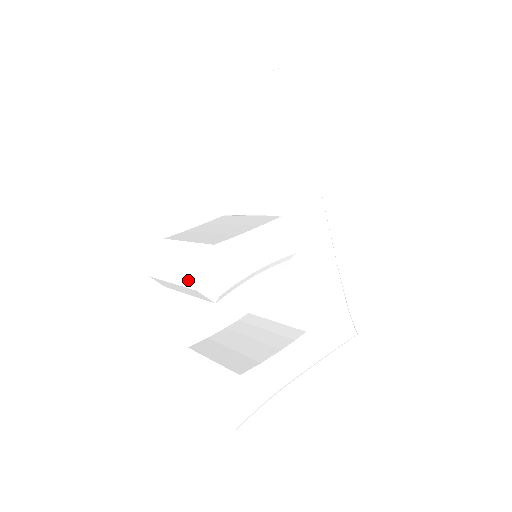
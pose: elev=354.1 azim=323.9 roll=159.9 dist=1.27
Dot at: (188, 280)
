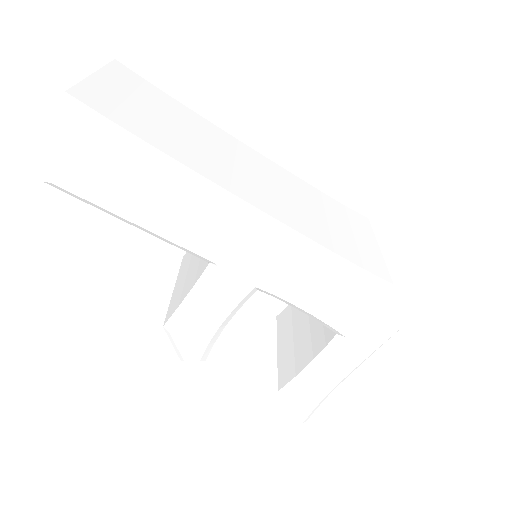
Dot at: occluded
